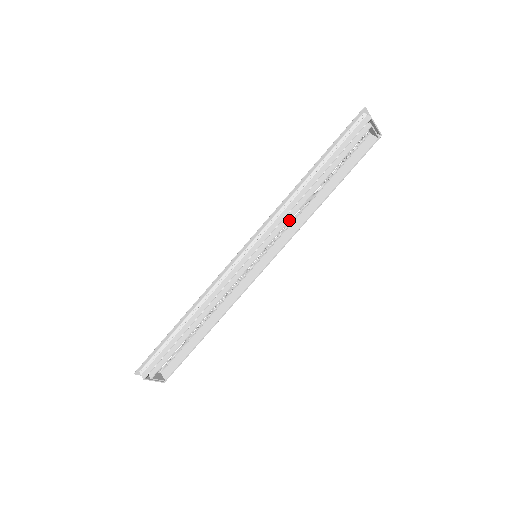
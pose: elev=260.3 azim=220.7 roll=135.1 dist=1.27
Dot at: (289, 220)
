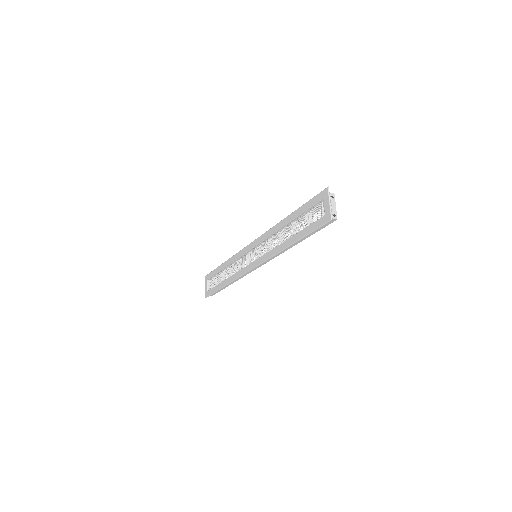
Dot at: occluded
